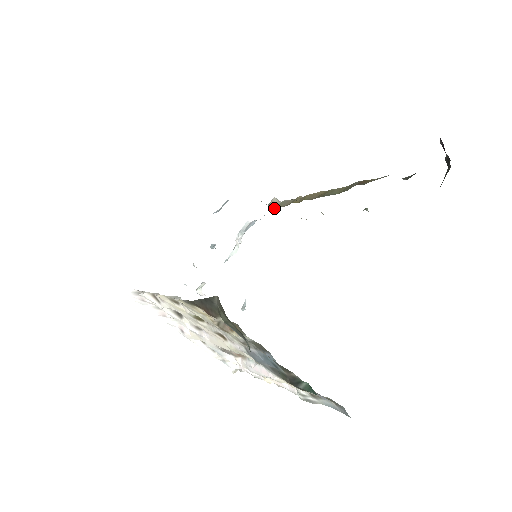
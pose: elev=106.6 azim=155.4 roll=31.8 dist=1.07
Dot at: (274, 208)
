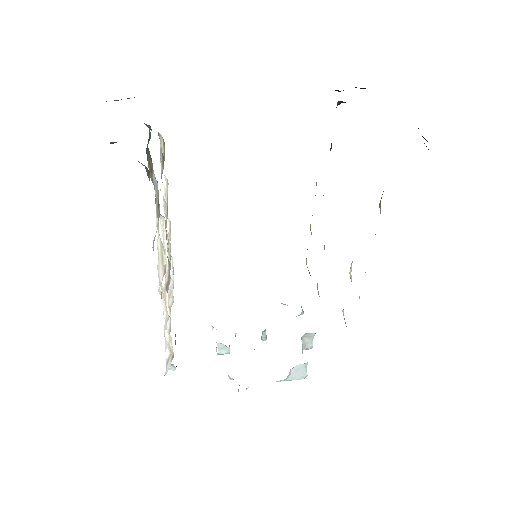
Dot at: occluded
